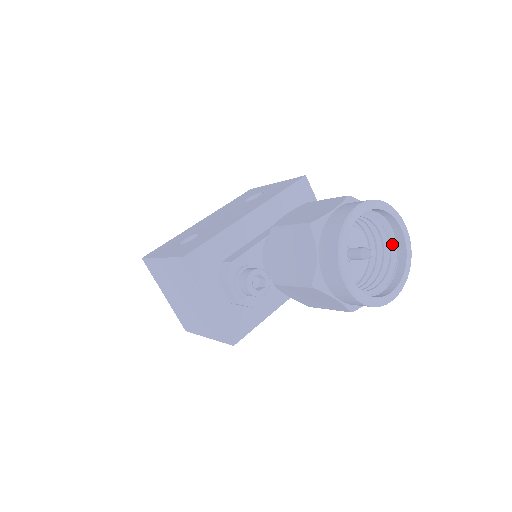
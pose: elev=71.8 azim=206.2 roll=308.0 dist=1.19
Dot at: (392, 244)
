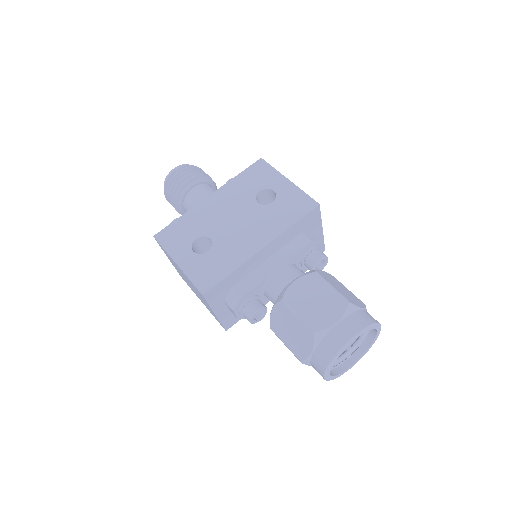
Dot at: occluded
